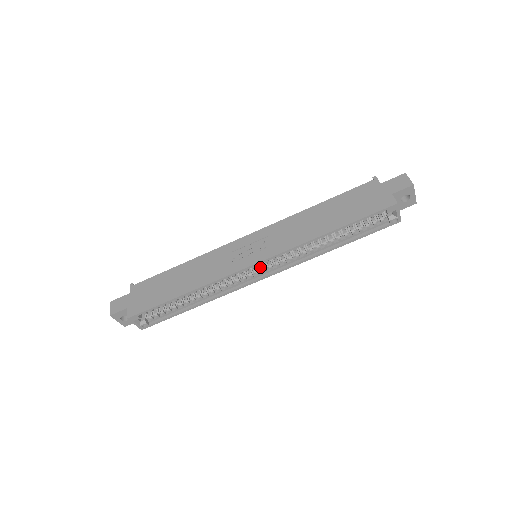
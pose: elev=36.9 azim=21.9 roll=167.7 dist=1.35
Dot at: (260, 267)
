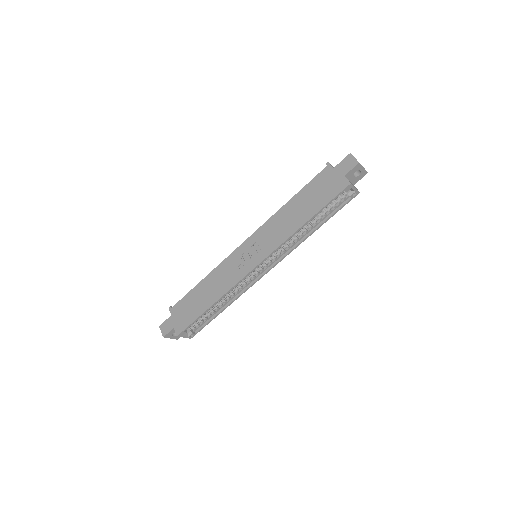
Dot at: (262, 264)
